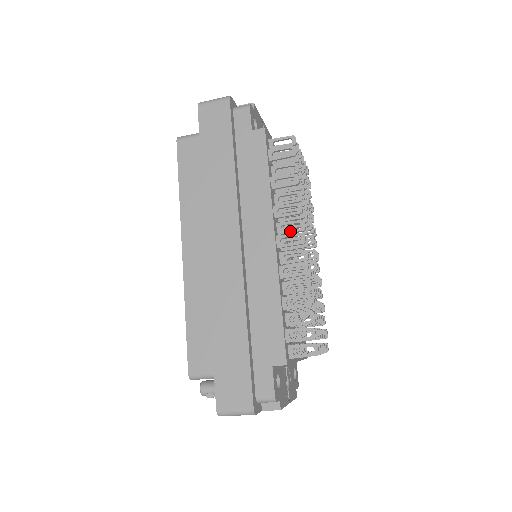
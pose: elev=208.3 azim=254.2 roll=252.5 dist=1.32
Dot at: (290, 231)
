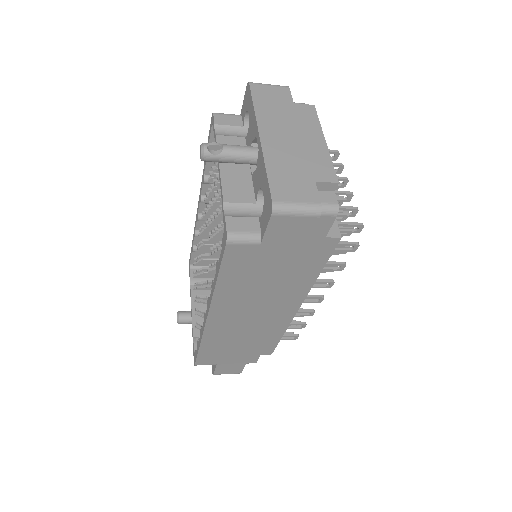
Dot at: occluded
